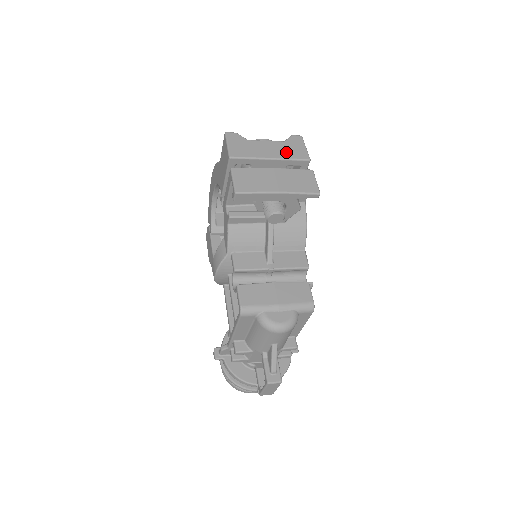
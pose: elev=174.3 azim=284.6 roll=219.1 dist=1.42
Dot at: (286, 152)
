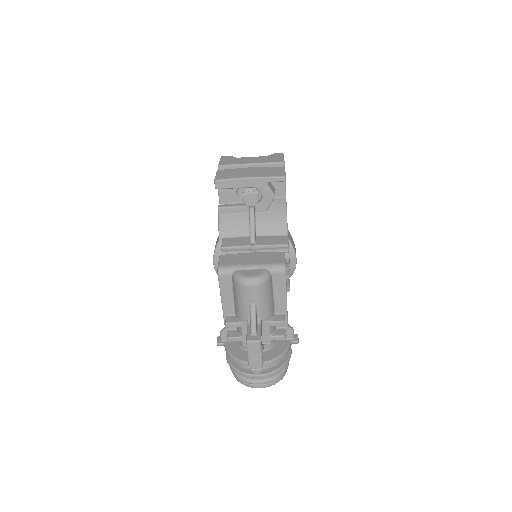
Dot at: (265, 160)
